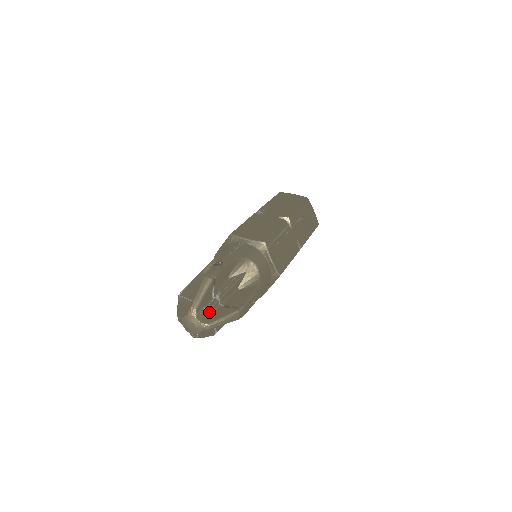
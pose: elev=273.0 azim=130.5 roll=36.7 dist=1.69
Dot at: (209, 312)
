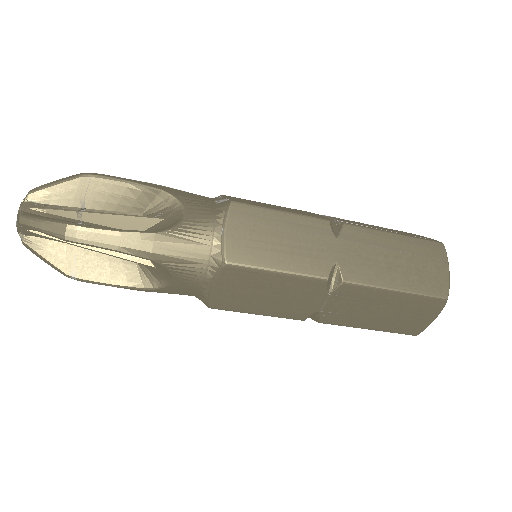
Dot at: (50, 214)
